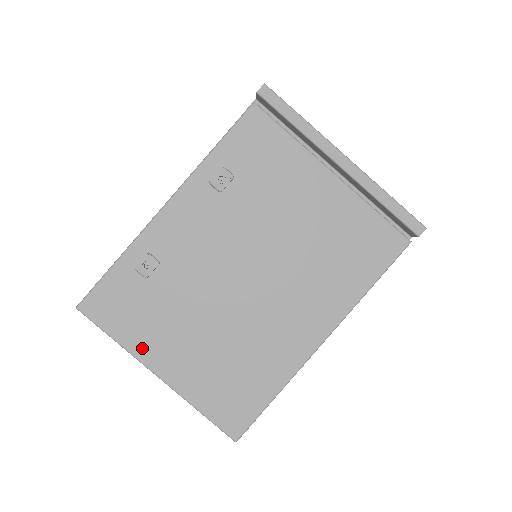
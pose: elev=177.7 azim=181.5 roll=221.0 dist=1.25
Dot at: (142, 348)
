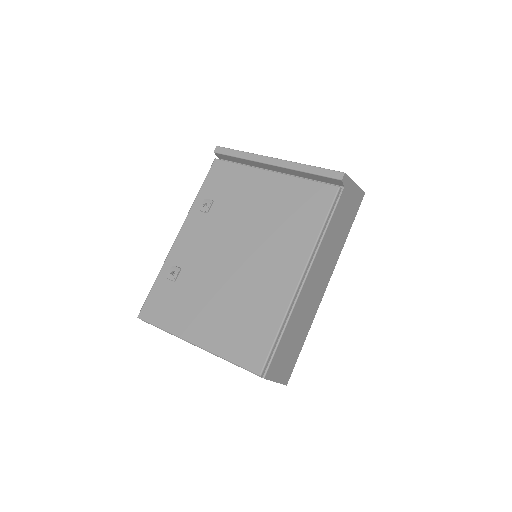
Dot at: (181, 328)
